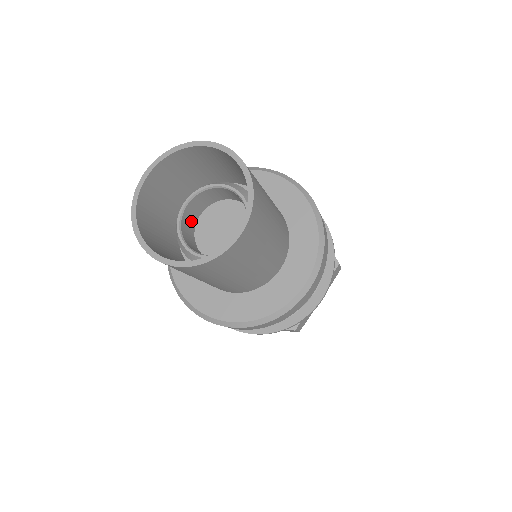
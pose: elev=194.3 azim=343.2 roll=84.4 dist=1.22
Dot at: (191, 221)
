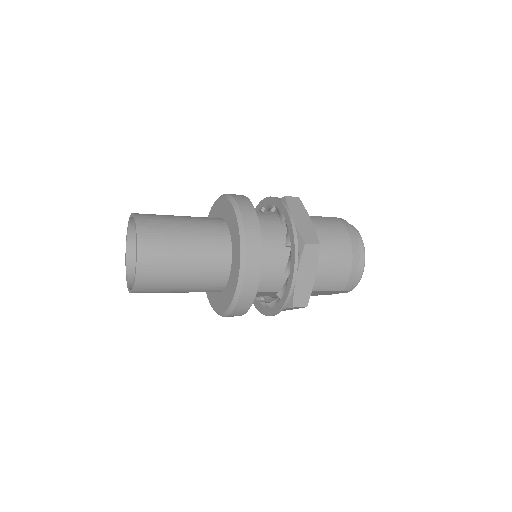
Dot at: occluded
